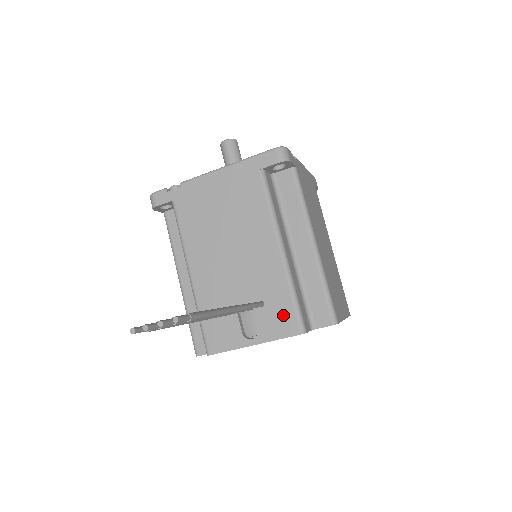
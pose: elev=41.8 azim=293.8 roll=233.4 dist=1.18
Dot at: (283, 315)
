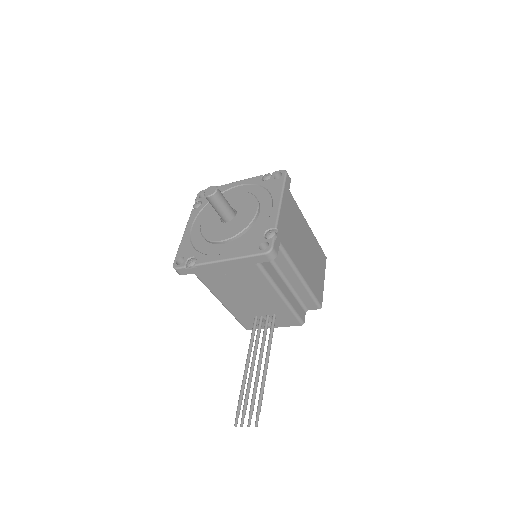
Dot at: (289, 319)
